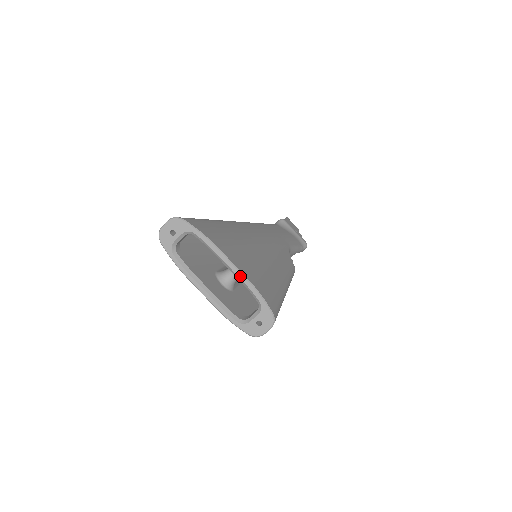
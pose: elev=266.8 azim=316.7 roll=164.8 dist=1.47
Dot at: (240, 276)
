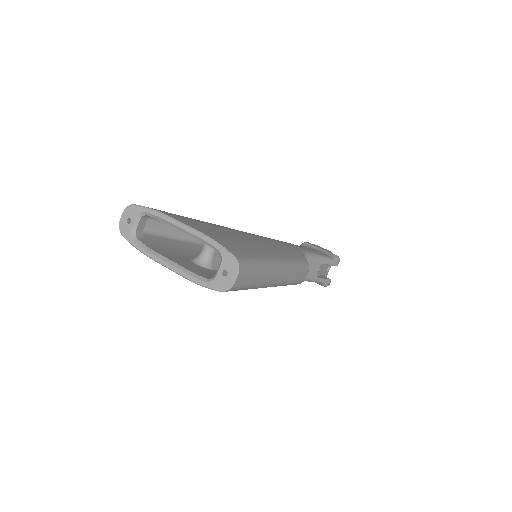
Dot at: (193, 232)
